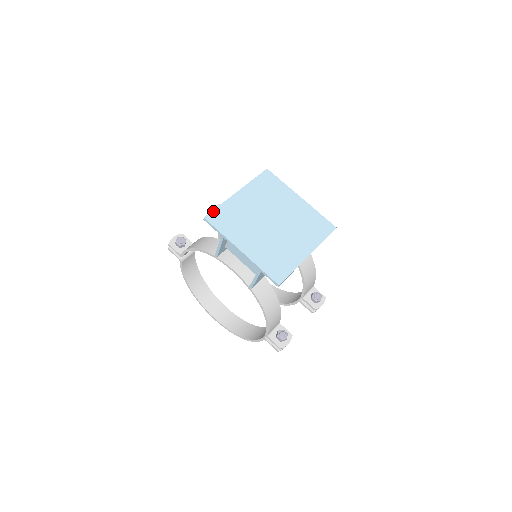
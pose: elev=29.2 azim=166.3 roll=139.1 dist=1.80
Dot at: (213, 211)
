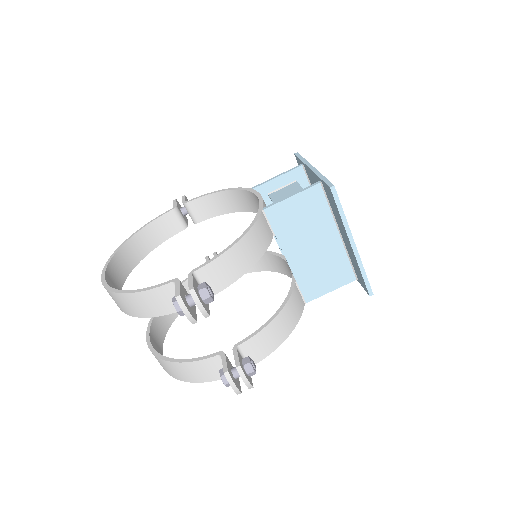
Dot at: occluded
